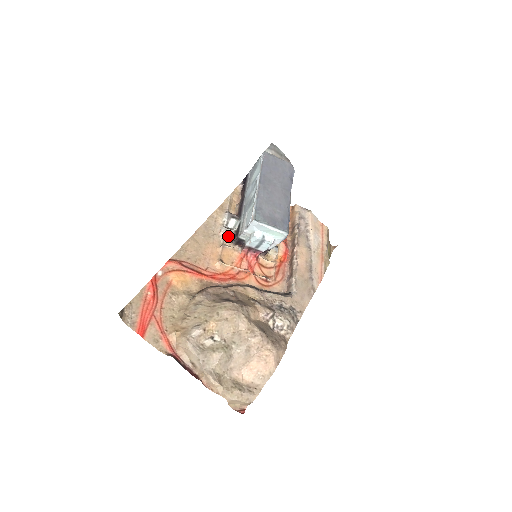
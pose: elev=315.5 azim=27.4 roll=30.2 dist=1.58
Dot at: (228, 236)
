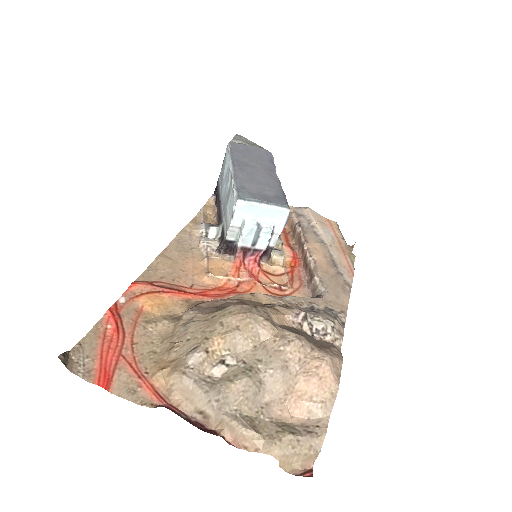
Dot at: (211, 246)
